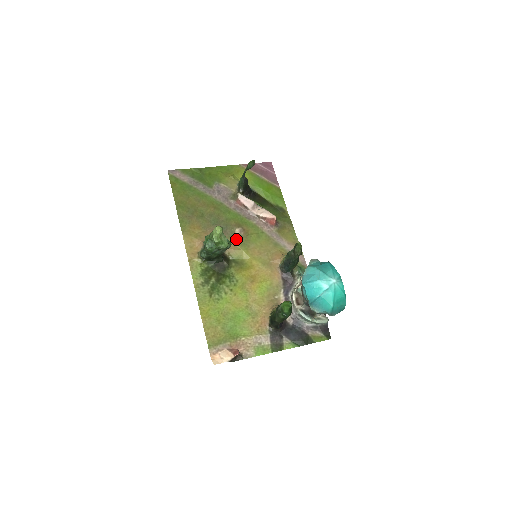
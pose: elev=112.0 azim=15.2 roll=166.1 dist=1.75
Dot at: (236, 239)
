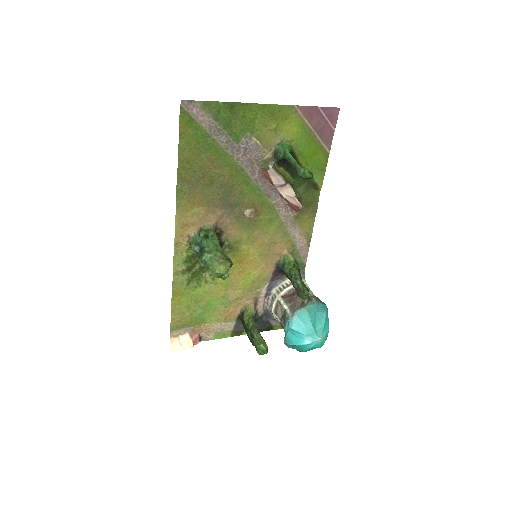
Dot at: (242, 221)
